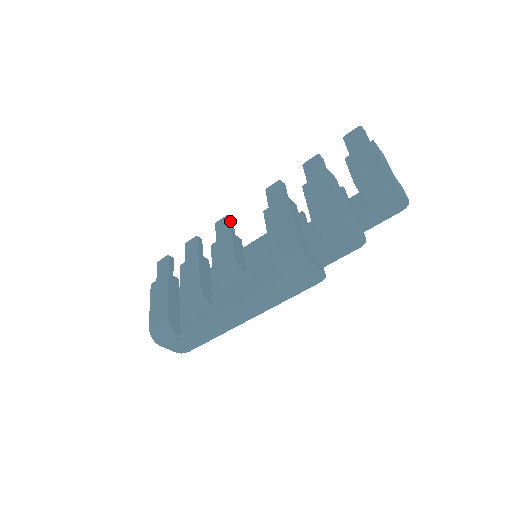
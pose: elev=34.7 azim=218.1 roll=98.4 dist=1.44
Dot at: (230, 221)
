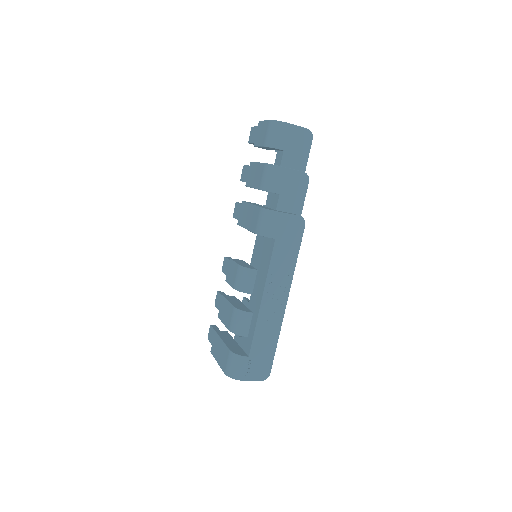
Dot at: (228, 258)
